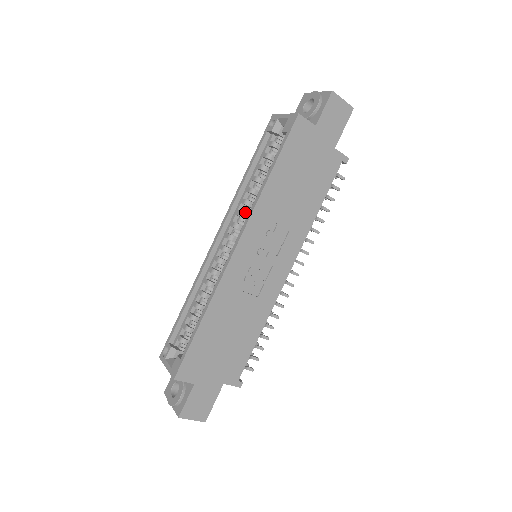
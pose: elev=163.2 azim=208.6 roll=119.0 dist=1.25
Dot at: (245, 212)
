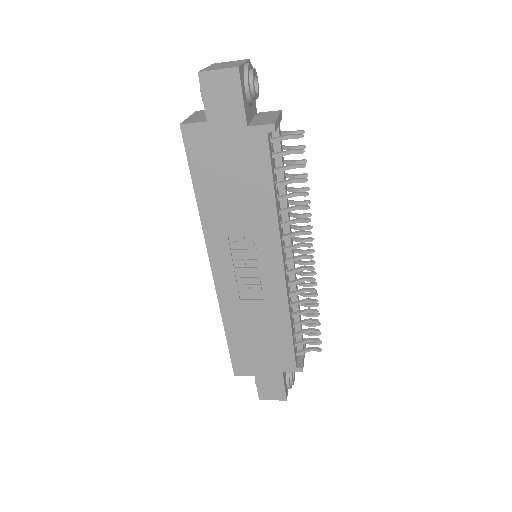
Dot at: occluded
